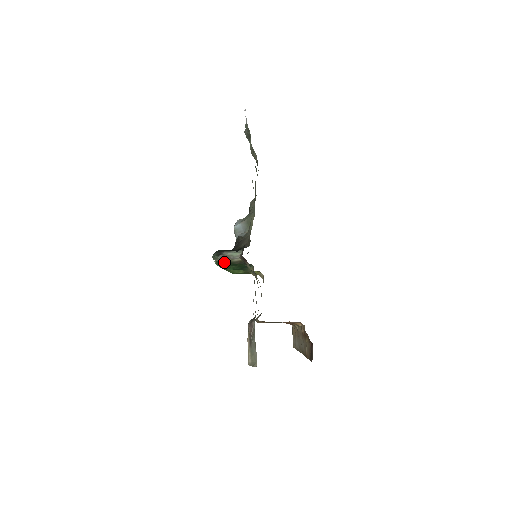
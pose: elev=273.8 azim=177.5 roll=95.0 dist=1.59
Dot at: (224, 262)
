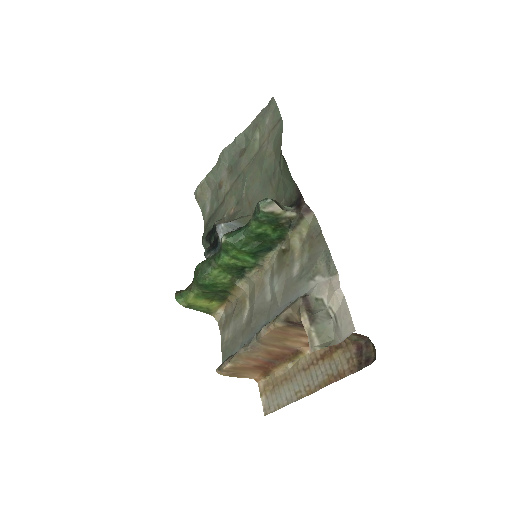
Dot at: (270, 215)
